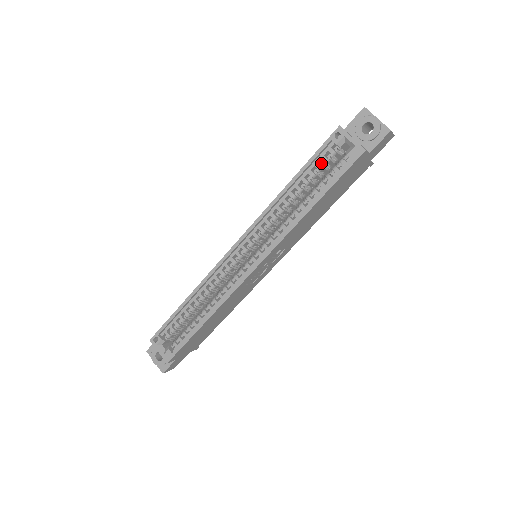
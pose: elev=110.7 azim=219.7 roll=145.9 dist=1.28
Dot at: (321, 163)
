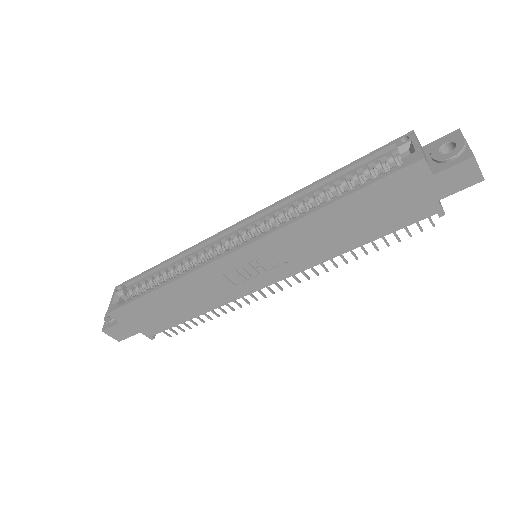
Dot at: (371, 167)
